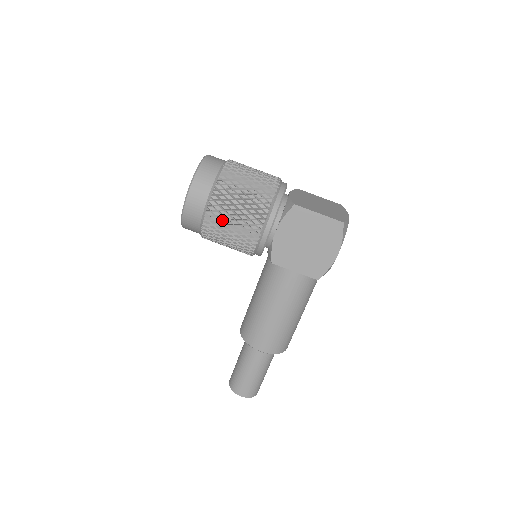
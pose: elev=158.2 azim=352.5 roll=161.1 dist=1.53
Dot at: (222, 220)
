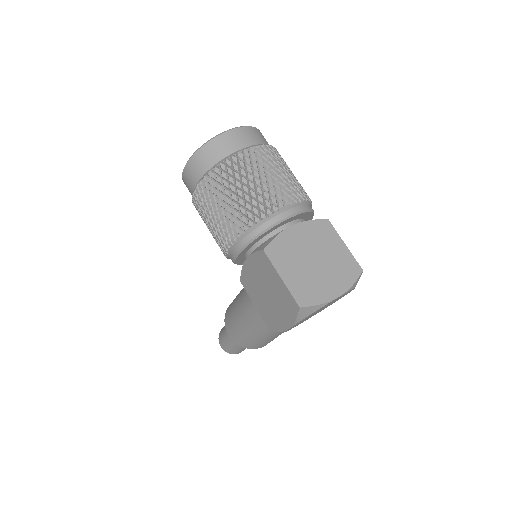
Dot at: (203, 213)
